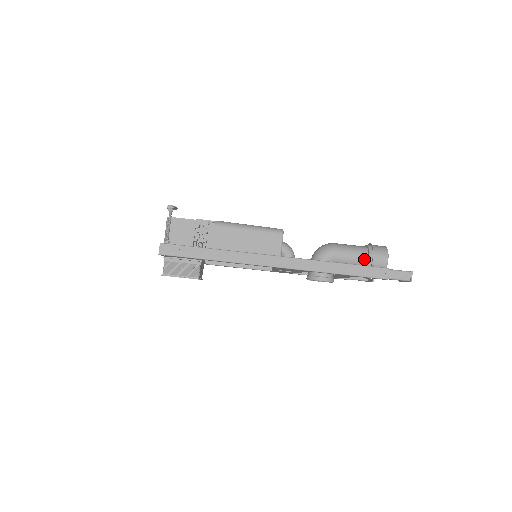
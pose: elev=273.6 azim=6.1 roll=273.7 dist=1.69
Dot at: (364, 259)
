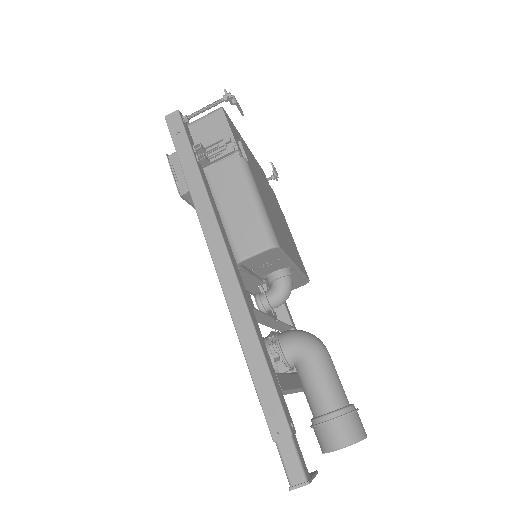
Dot at: (323, 407)
